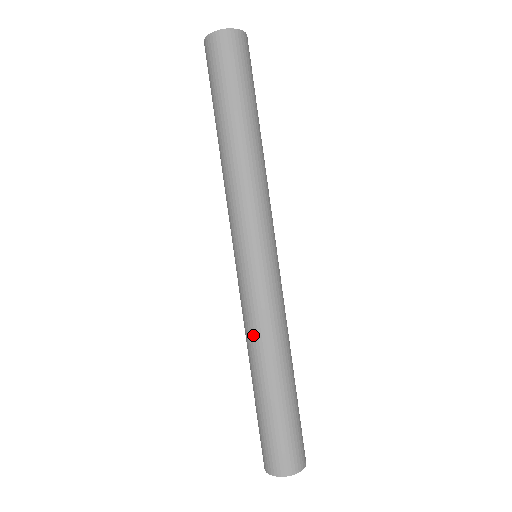
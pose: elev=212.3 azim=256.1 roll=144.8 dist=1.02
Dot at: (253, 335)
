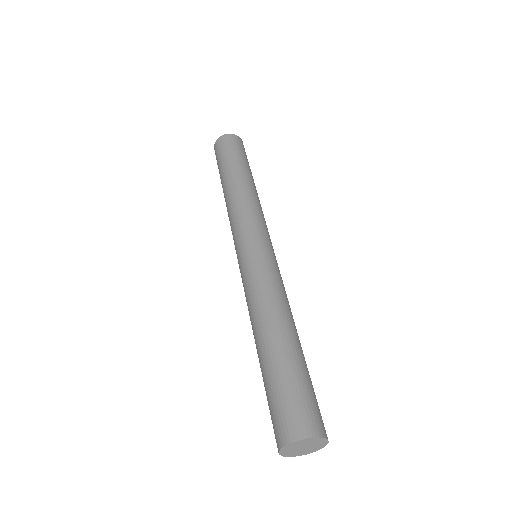
Dot at: (273, 297)
